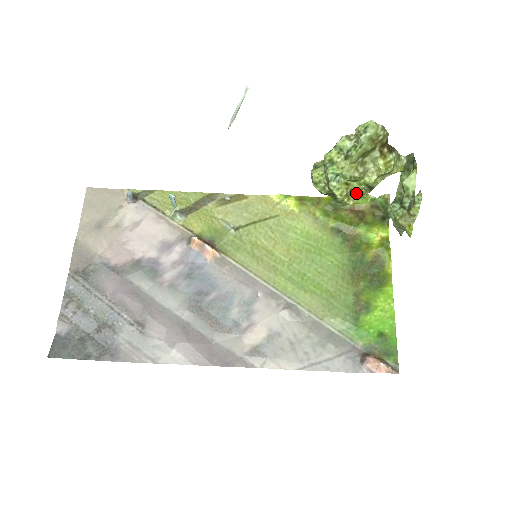
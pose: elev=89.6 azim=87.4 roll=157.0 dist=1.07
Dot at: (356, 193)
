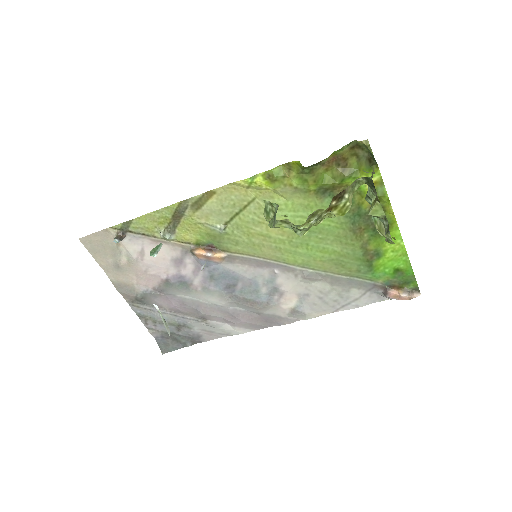
Dot at: occluded
